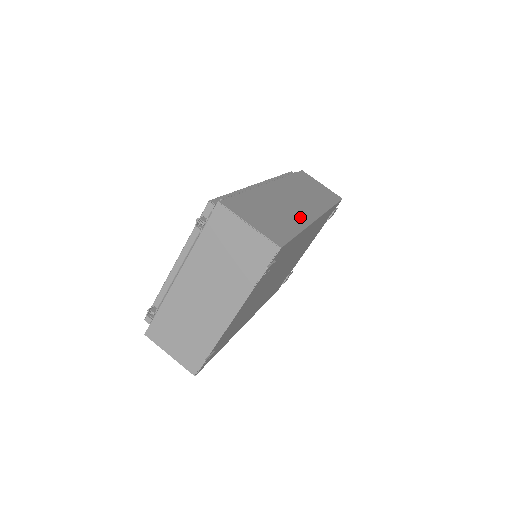
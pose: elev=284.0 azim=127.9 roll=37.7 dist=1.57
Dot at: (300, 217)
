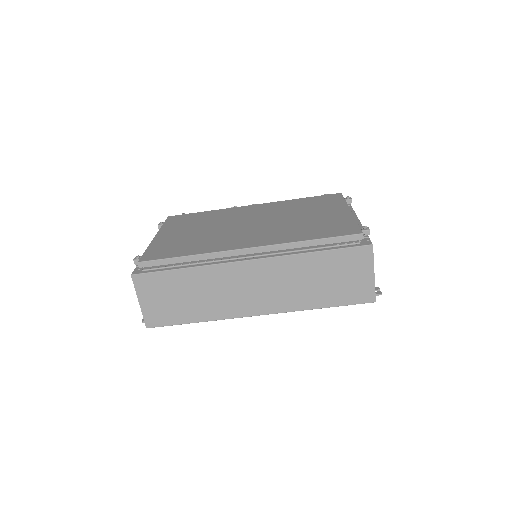
Dot at: (224, 309)
